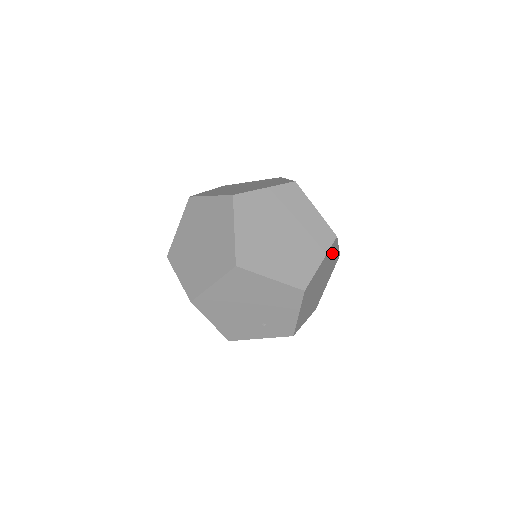
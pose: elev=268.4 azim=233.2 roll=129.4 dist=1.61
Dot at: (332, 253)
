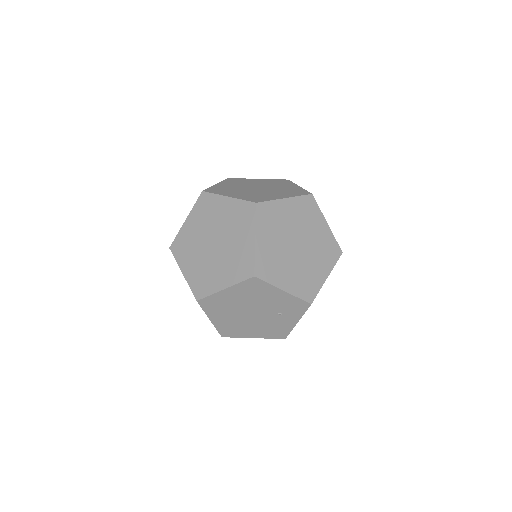
Dot at: (276, 213)
